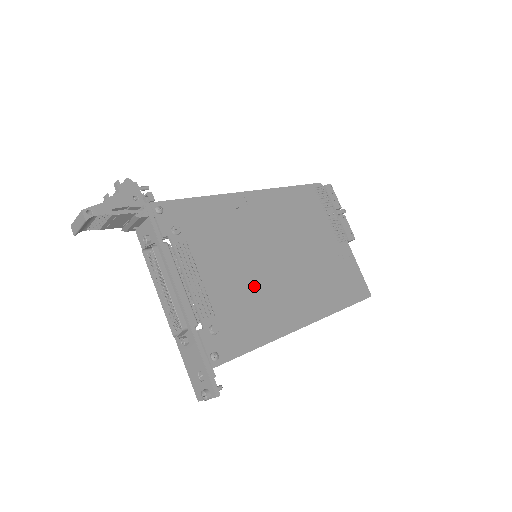
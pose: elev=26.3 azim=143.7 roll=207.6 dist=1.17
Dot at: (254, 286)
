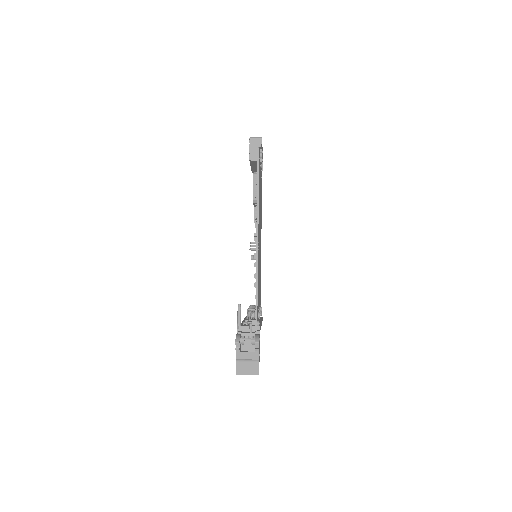
Dot at: occluded
